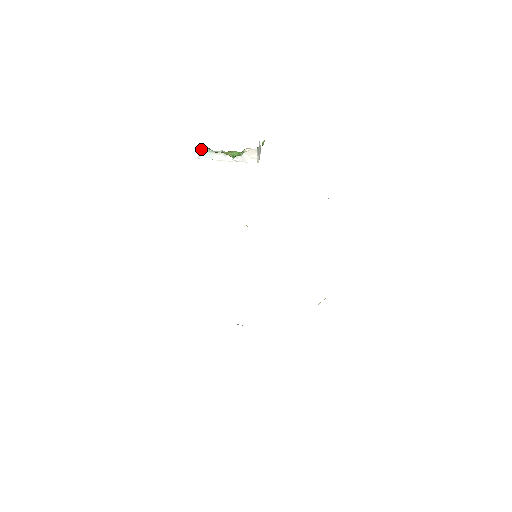
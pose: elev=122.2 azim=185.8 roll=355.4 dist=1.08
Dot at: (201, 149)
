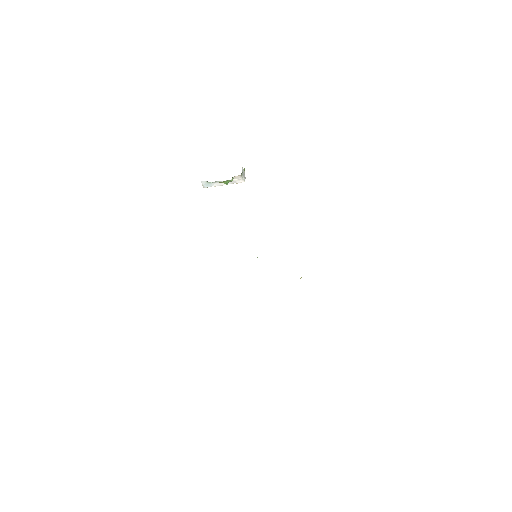
Dot at: (204, 183)
